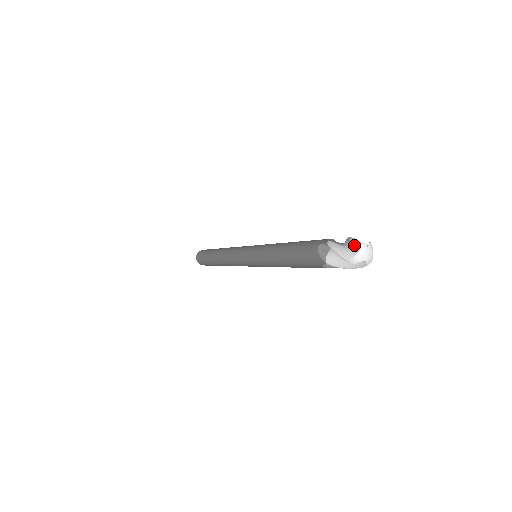
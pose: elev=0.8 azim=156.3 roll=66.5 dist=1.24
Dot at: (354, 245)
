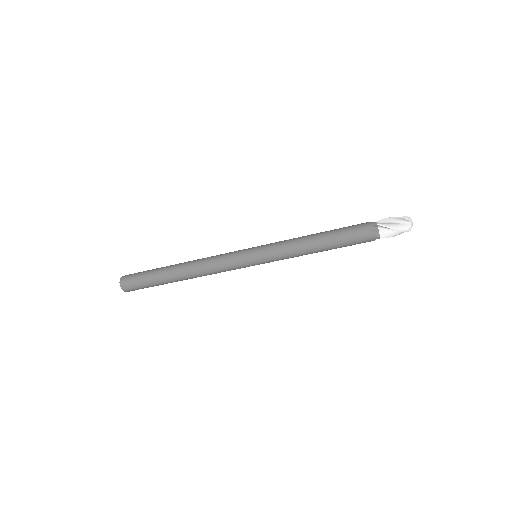
Dot at: occluded
